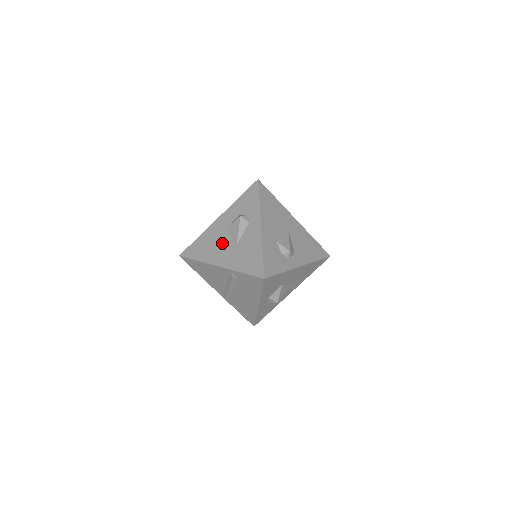
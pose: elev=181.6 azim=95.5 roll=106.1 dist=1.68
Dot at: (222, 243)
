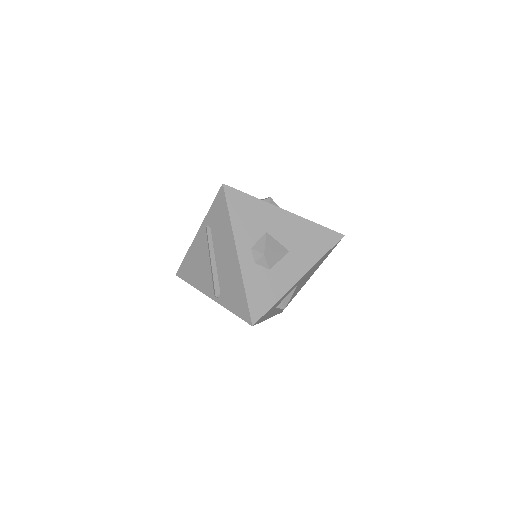
Dot at: occluded
